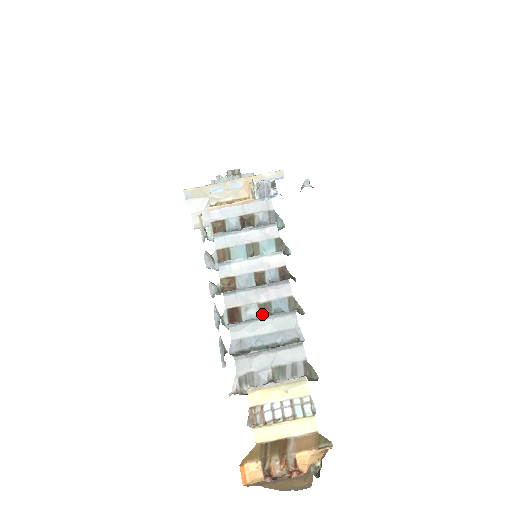
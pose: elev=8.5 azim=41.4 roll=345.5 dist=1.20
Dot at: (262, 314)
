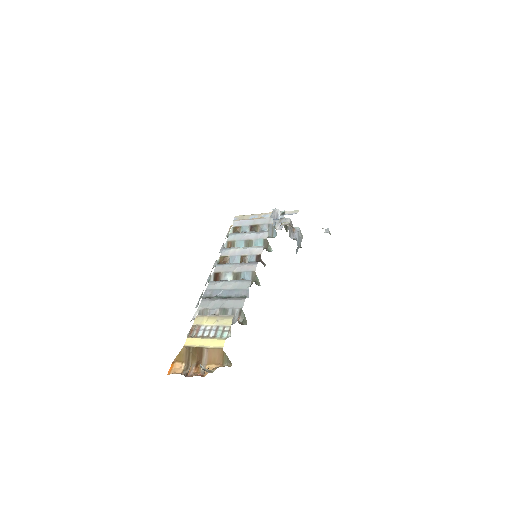
Dot at: occluded
